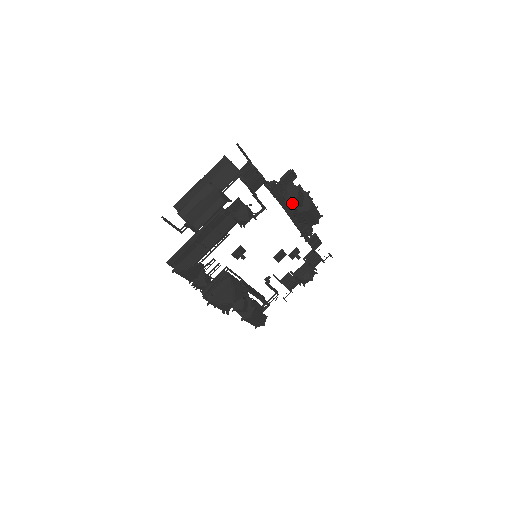
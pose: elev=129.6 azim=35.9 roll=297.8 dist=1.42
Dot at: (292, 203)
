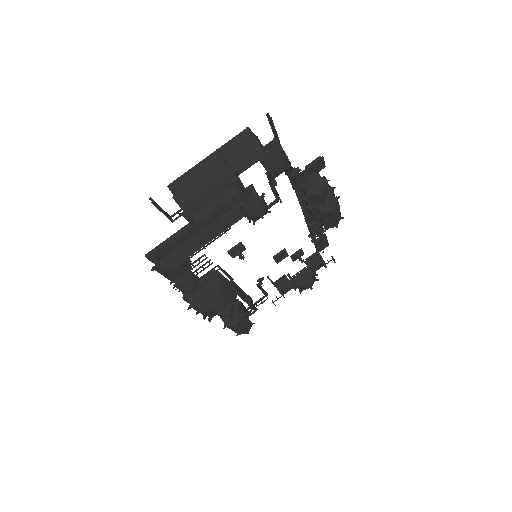
Dot at: (314, 199)
